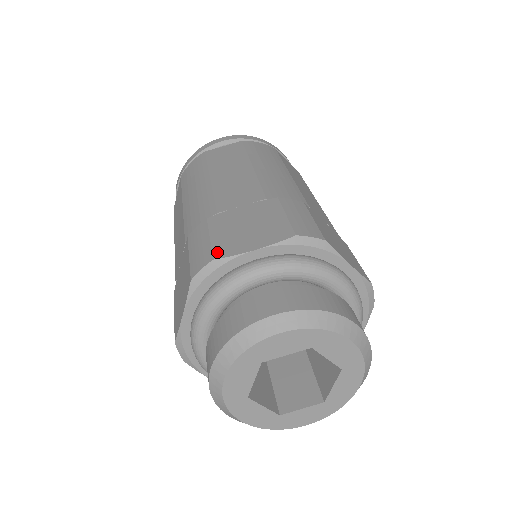
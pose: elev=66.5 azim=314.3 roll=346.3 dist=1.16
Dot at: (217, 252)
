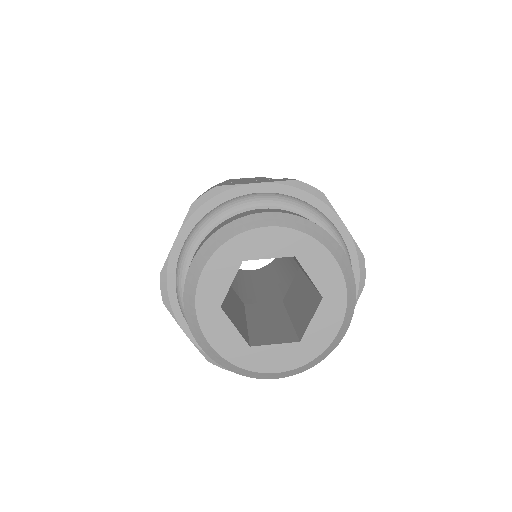
Dot at: occluded
